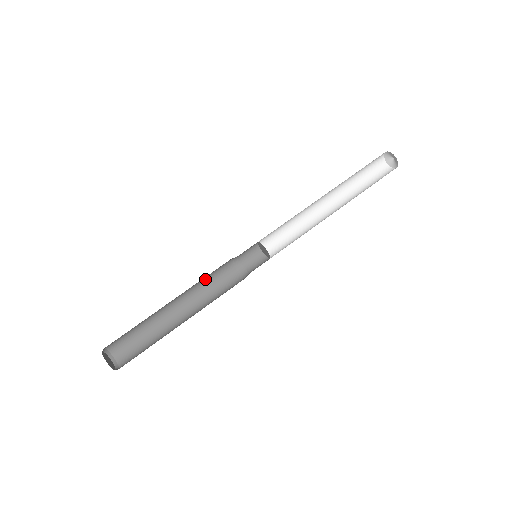
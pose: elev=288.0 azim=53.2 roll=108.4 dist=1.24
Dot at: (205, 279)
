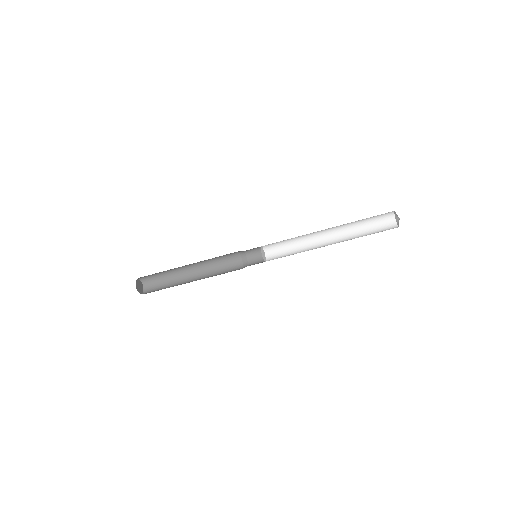
Dot at: (217, 258)
